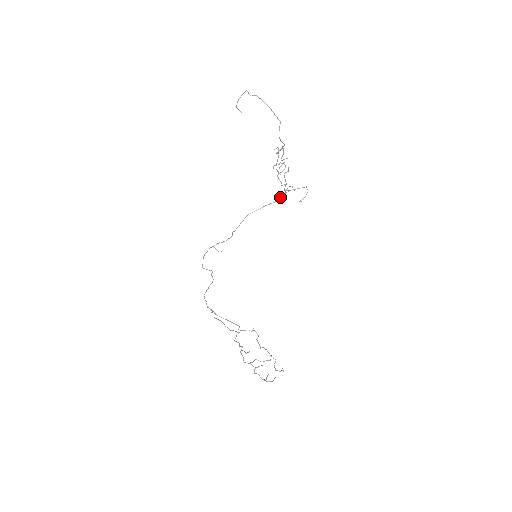
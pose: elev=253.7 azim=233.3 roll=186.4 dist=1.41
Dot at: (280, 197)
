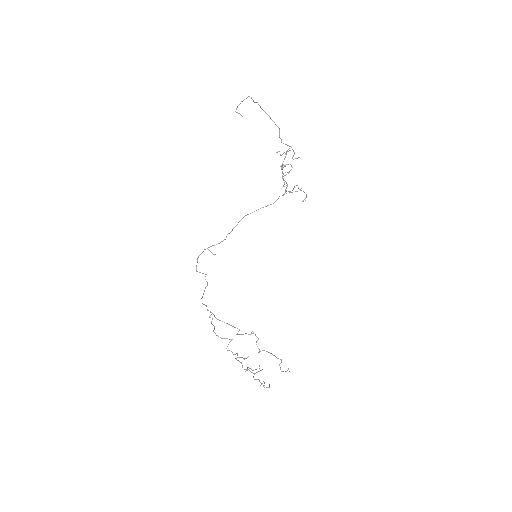
Dot at: (276, 200)
